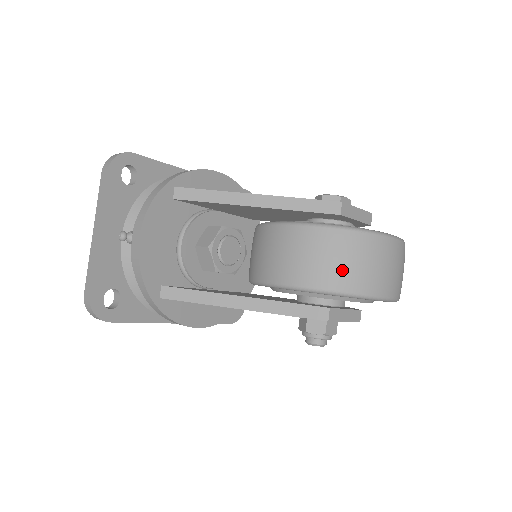
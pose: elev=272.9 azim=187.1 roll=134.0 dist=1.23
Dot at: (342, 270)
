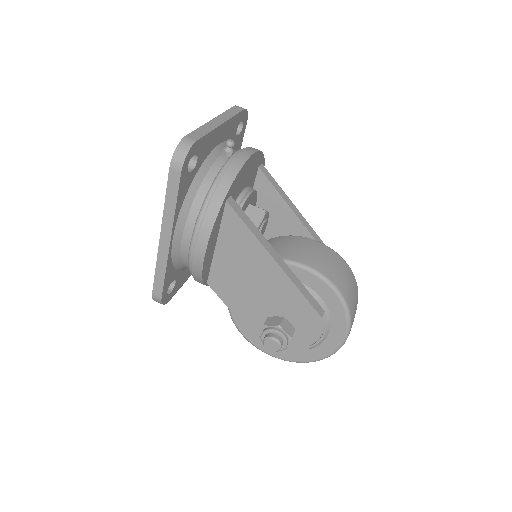
Dot at: (350, 291)
